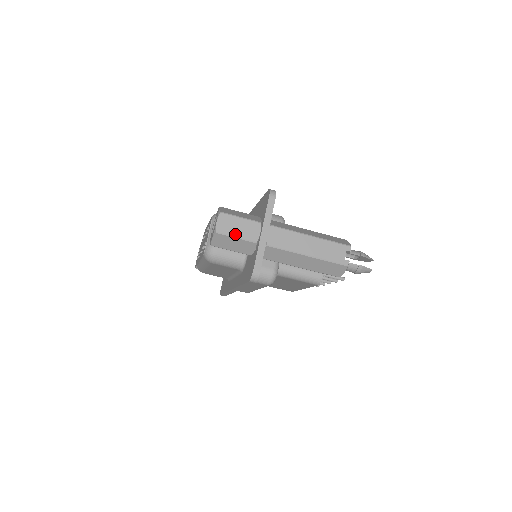
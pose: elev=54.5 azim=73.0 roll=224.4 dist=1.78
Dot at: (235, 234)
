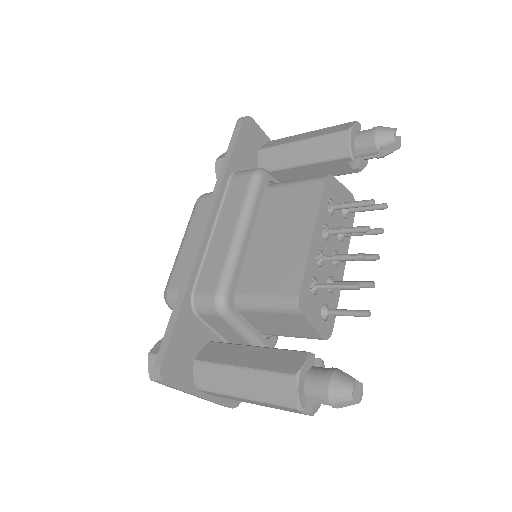
Dot at: occluded
